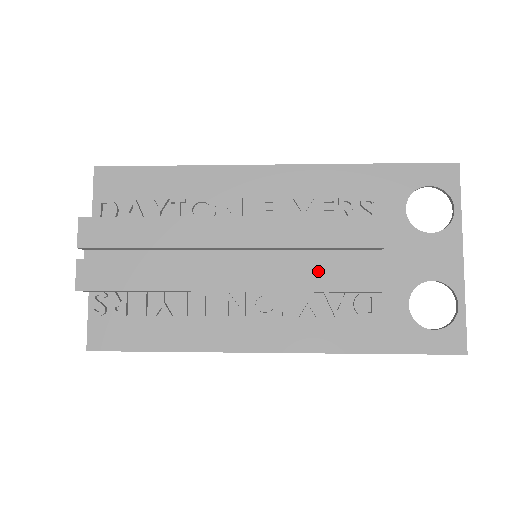
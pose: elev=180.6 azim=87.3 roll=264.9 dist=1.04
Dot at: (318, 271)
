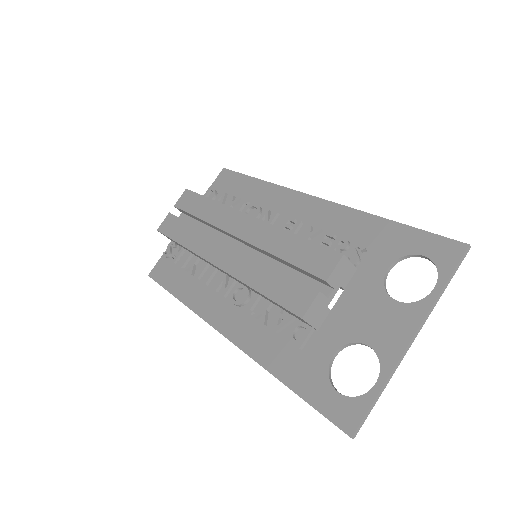
Dot at: (270, 277)
